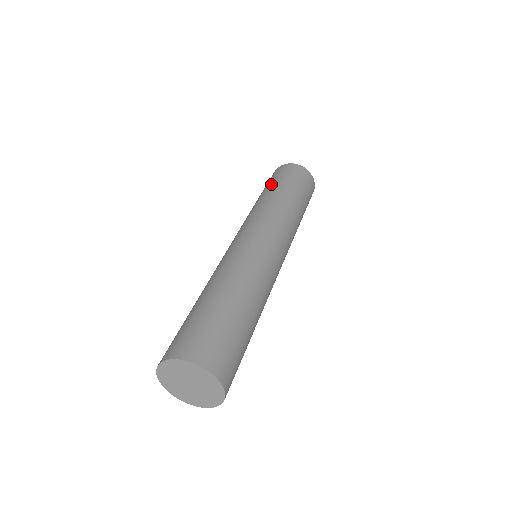
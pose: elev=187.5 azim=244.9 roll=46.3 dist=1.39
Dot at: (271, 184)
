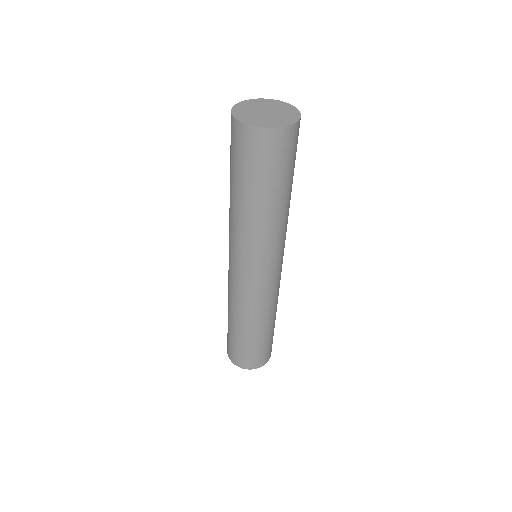
Dot at: (244, 183)
